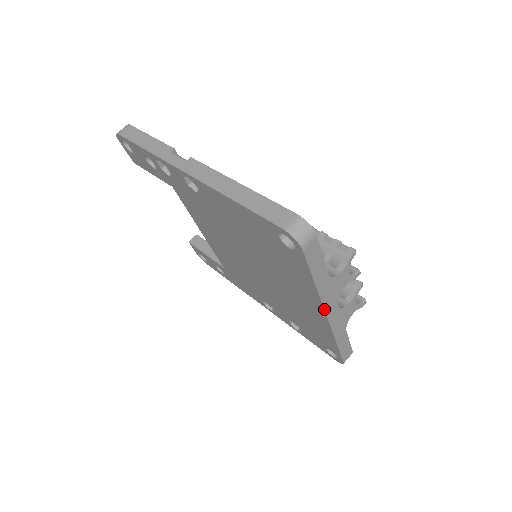
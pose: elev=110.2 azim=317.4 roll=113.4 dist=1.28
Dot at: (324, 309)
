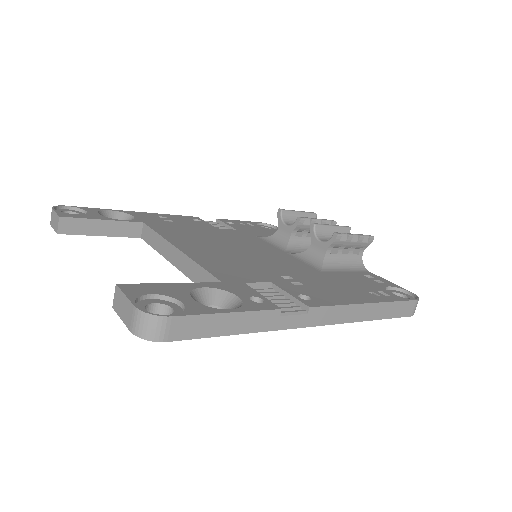
Dot at: occluded
